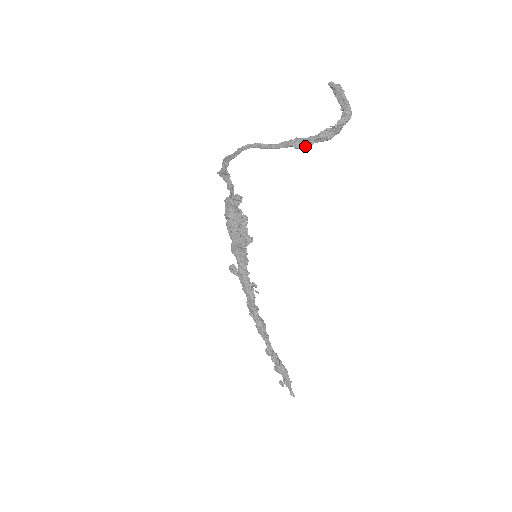
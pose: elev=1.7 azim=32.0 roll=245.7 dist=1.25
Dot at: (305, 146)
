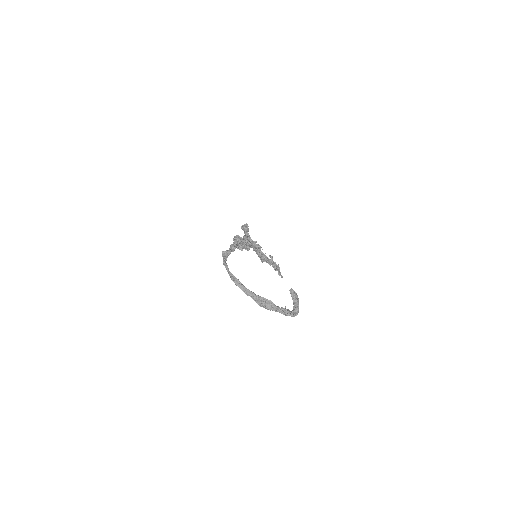
Dot at: (267, 309)
